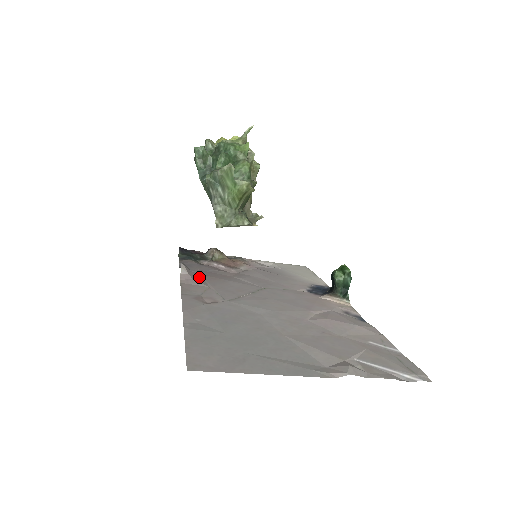
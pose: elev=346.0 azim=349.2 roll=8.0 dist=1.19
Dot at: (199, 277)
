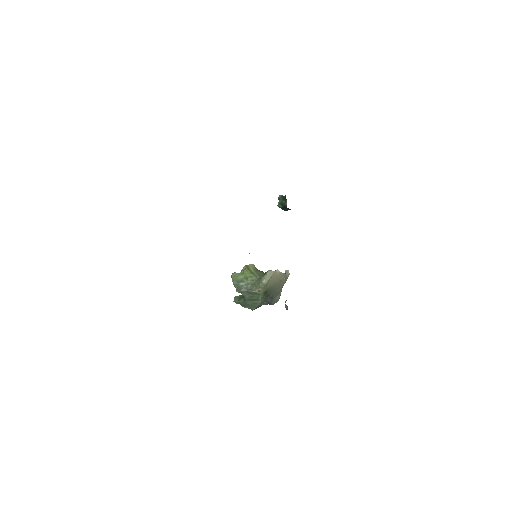
Dot at: occluded
